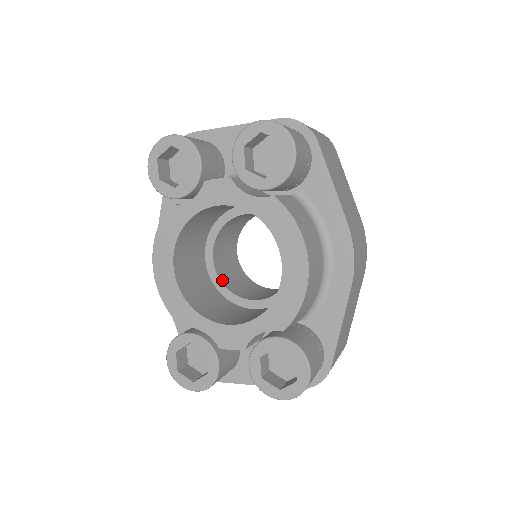
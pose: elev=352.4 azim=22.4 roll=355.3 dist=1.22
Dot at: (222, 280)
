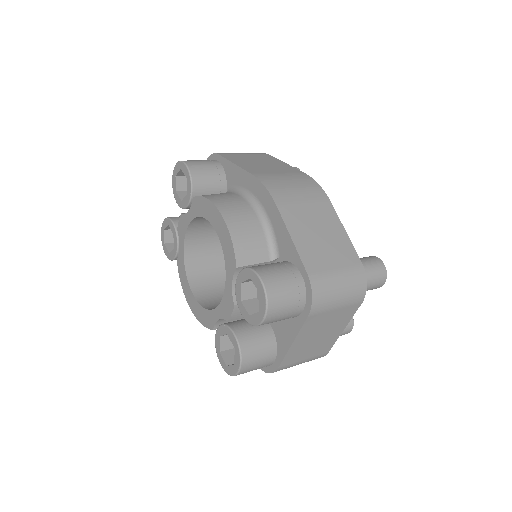
Dot at: occluded
